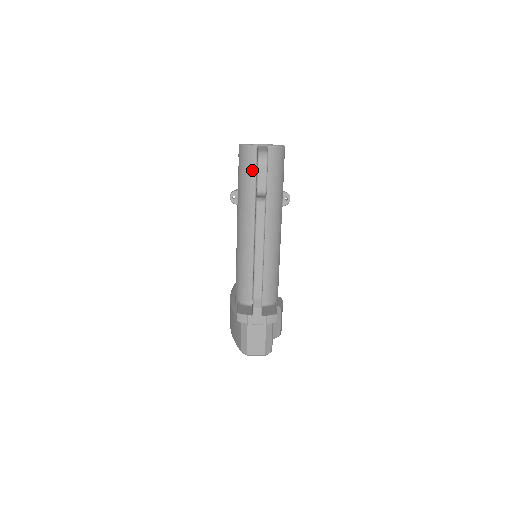
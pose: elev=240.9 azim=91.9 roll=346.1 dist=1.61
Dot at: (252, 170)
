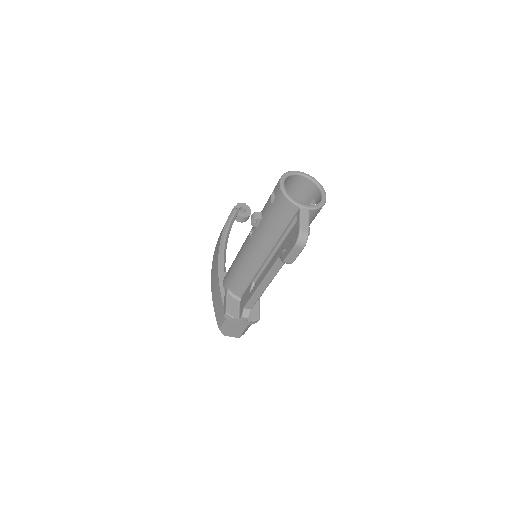
Dot at: (285, 221)
